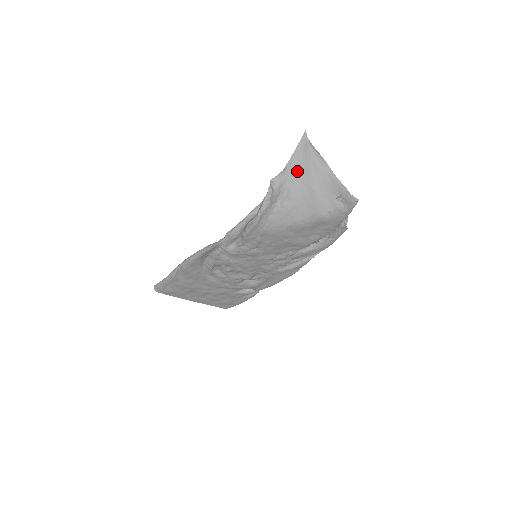
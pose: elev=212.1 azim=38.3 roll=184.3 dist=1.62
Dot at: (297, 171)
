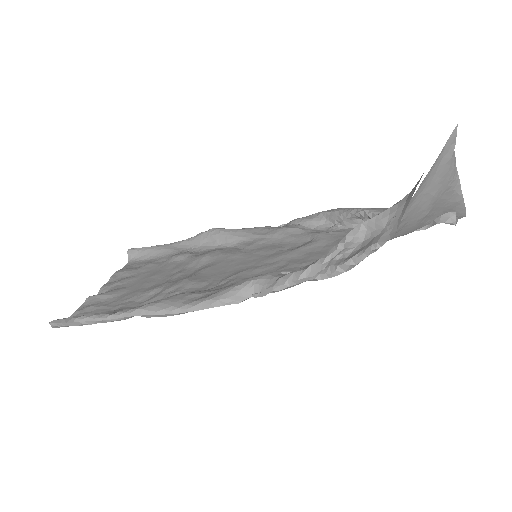
Dot at: (419, 195)
